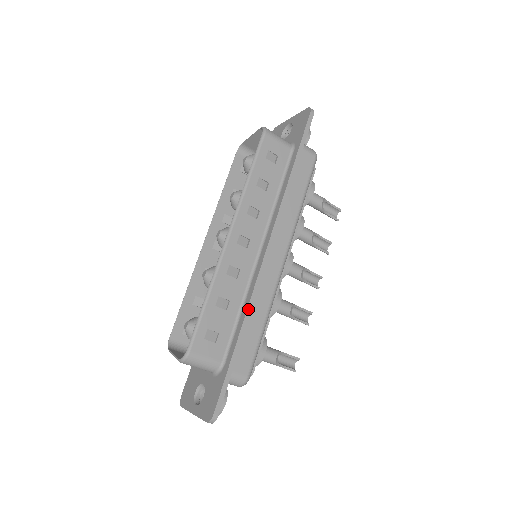
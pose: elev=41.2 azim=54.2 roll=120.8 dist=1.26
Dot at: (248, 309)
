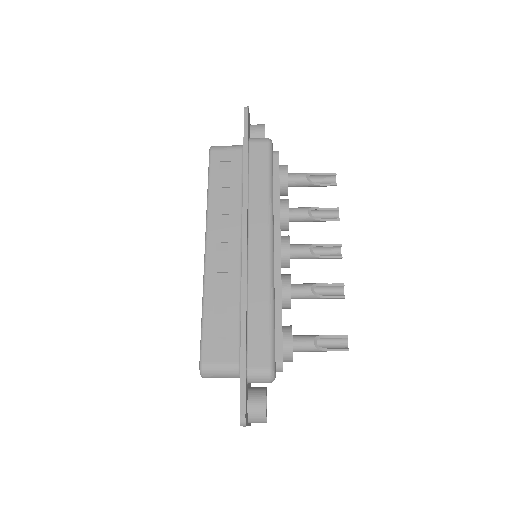
Dot at: (242, 303)
